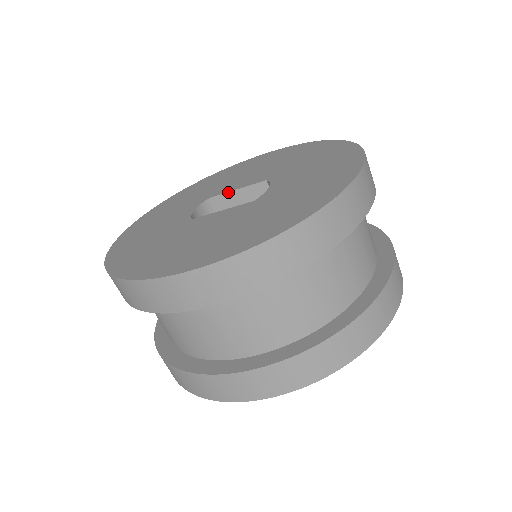
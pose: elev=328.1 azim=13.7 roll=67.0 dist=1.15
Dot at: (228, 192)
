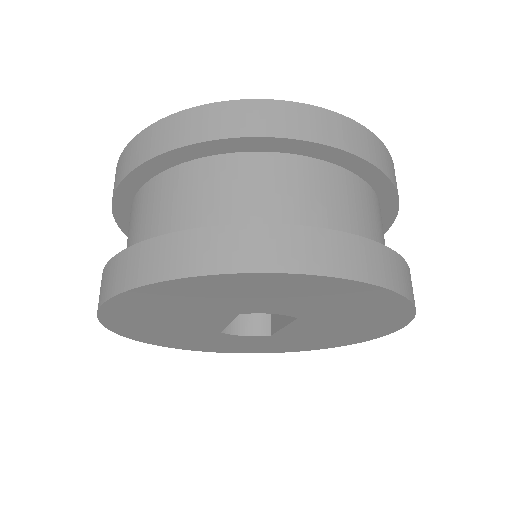
Dot at: occluded
